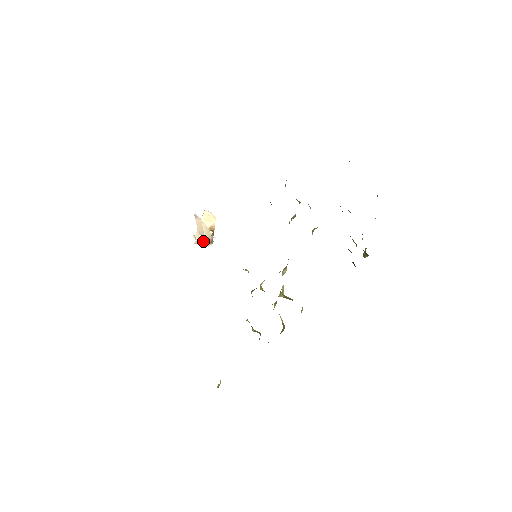
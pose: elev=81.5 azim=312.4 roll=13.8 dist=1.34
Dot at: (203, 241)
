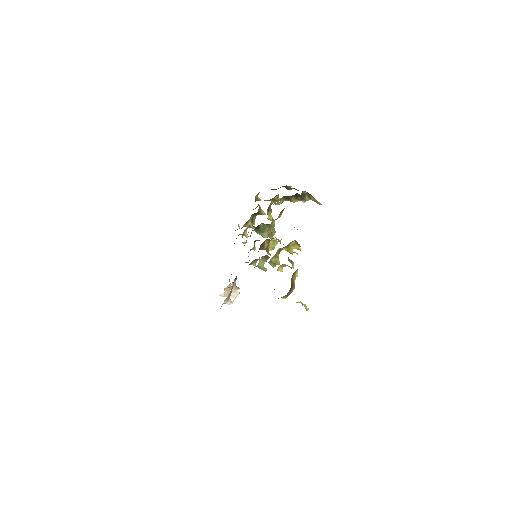
Dot at: (234, 294)
